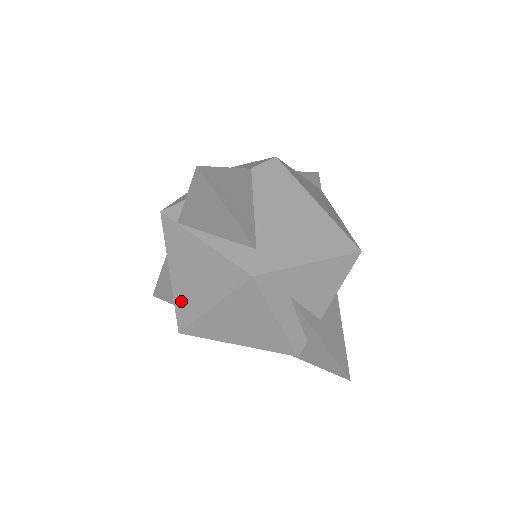
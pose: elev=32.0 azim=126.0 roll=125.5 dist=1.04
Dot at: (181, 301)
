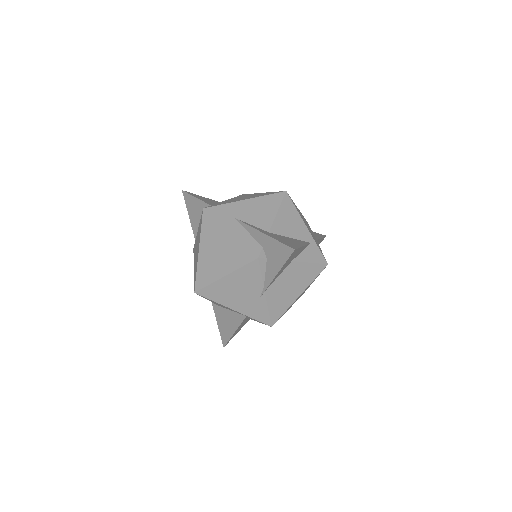
Dot at: occluded
